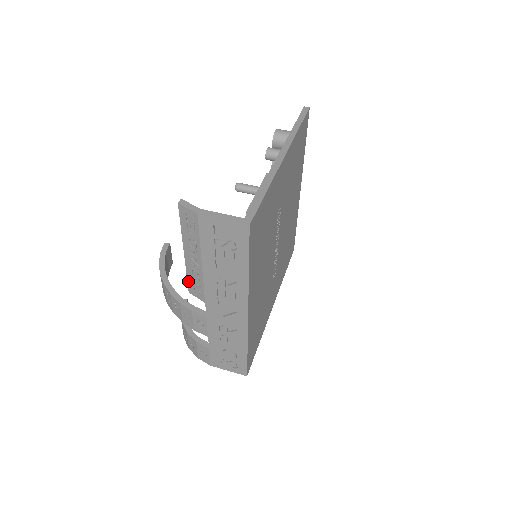
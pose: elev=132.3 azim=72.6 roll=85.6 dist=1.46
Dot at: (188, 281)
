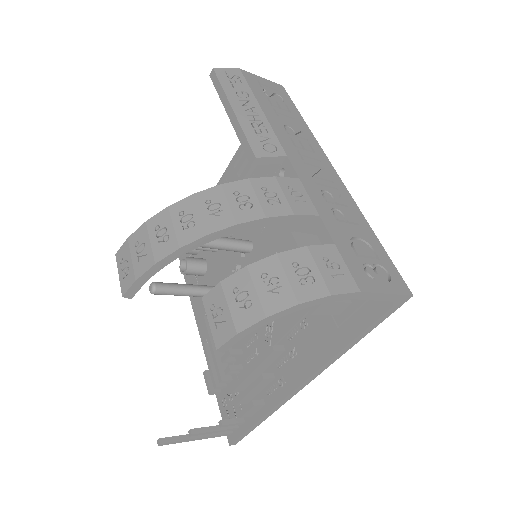
Dot at: (249, 141)
